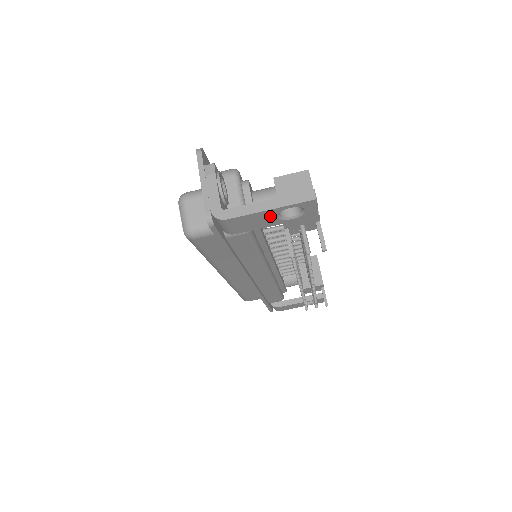
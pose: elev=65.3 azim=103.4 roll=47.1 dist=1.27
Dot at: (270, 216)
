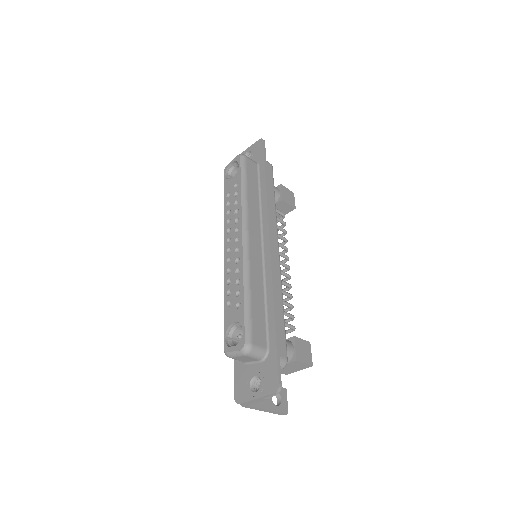
Dot at: occluded
